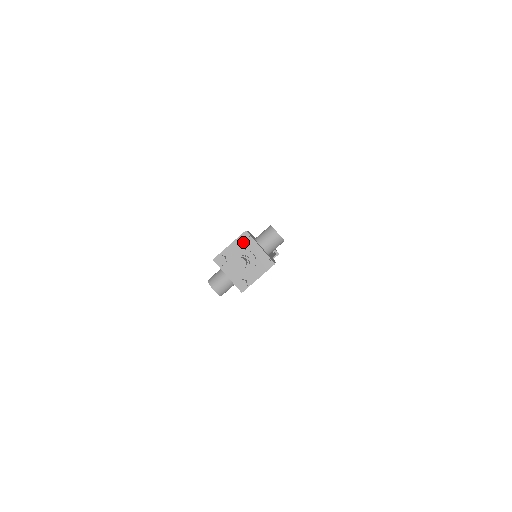
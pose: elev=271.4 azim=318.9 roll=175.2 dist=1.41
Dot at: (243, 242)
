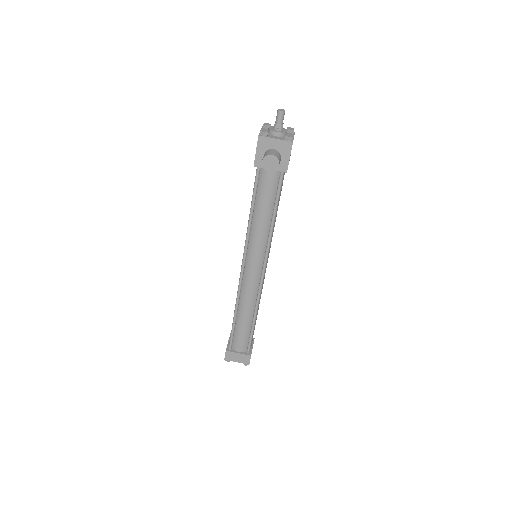
Dot at: (268, 125)
